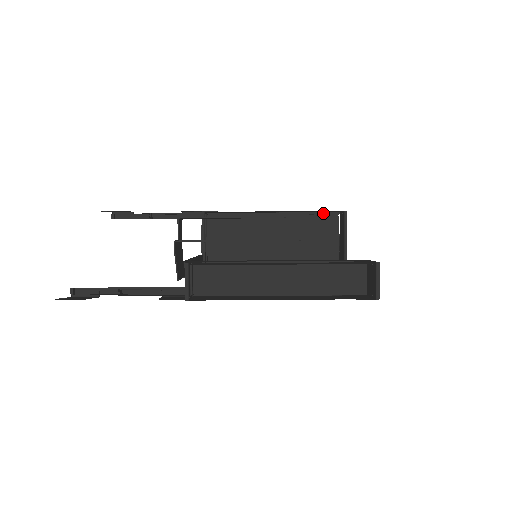
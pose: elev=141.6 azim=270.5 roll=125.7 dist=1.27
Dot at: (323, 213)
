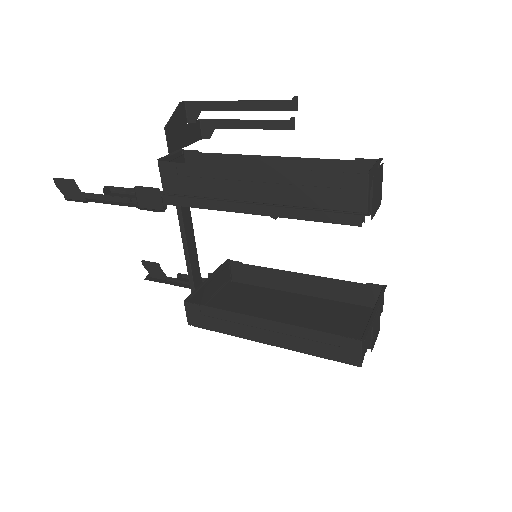
Dot at: (360, 306)
